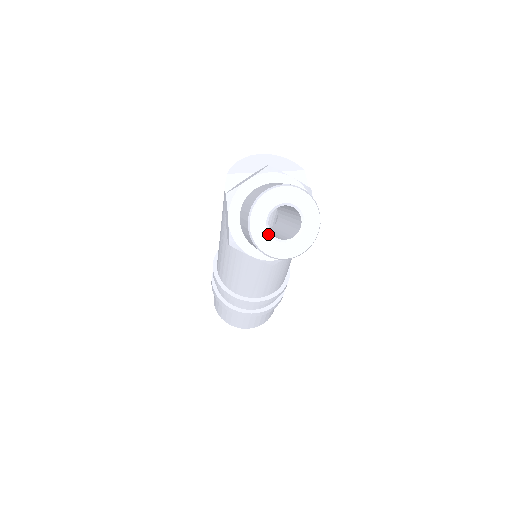
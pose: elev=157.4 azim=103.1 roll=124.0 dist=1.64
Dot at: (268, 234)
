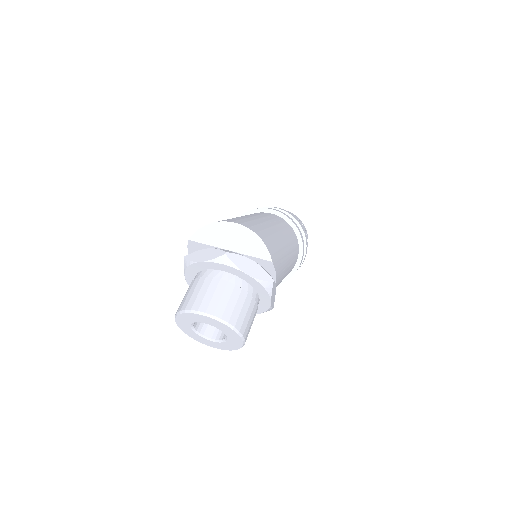
Dot at: (194, 332)
